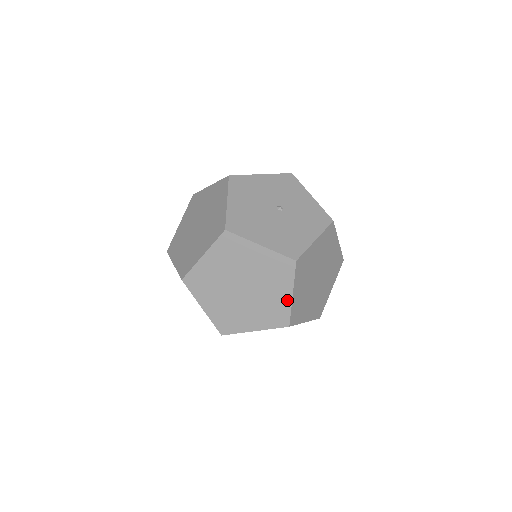
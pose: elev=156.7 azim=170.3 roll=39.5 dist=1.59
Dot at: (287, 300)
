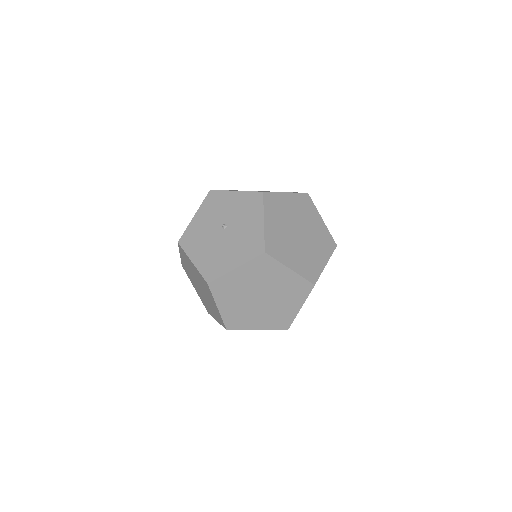
Dot at: (292, 275)
